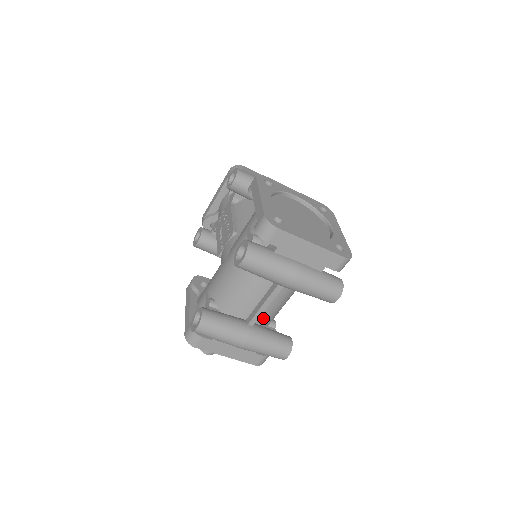
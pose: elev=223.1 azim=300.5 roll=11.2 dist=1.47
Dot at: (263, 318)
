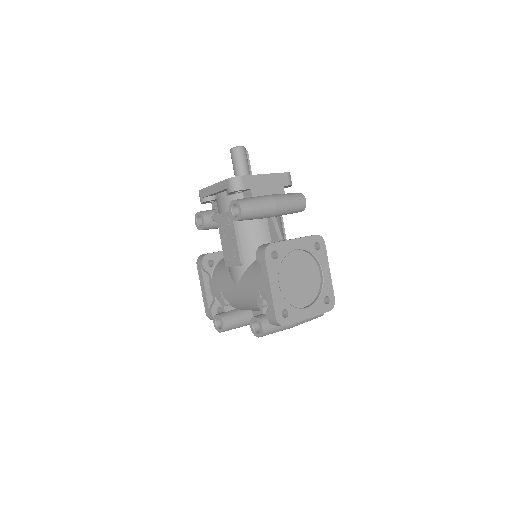
Dot at: occluded
